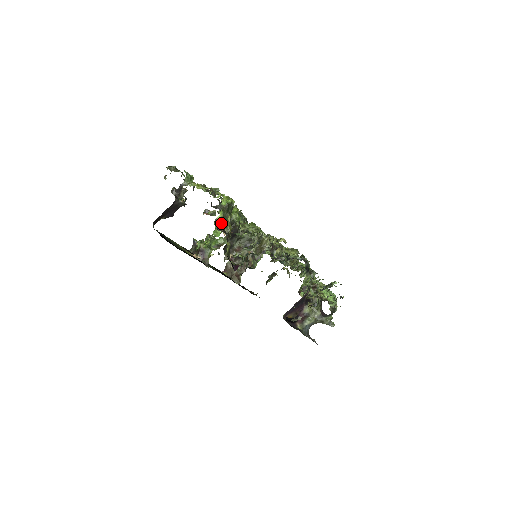
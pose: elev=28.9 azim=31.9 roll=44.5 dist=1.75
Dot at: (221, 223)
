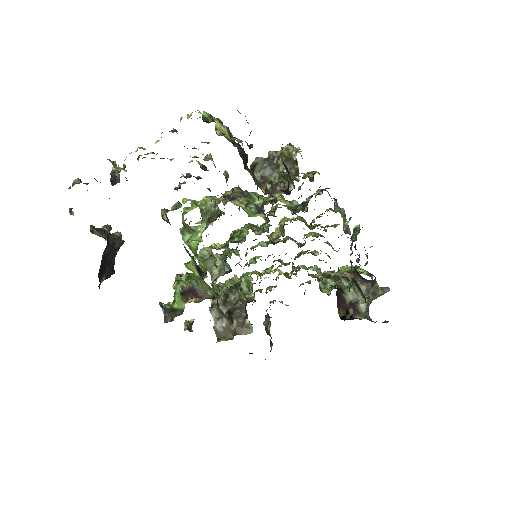
Dot at: (226, 130)
